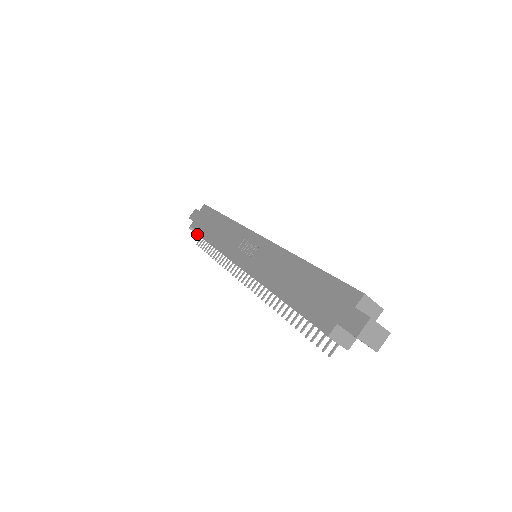
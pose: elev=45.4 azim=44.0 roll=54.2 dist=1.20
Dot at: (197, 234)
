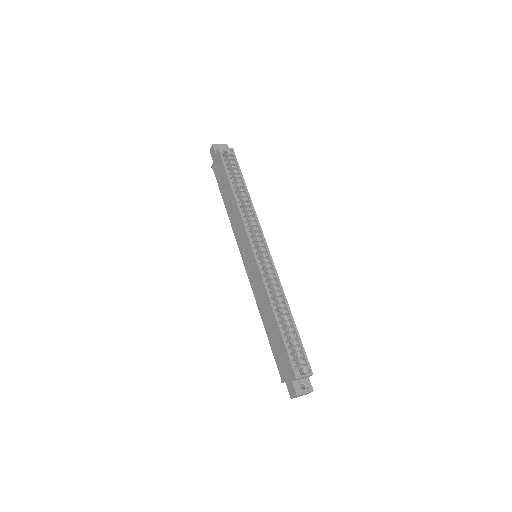
Dot at: occluded
